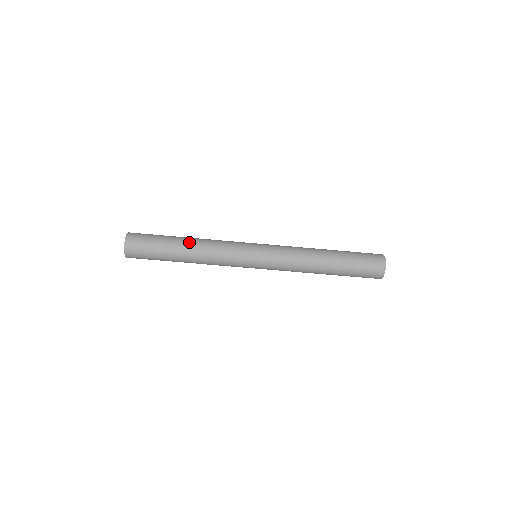
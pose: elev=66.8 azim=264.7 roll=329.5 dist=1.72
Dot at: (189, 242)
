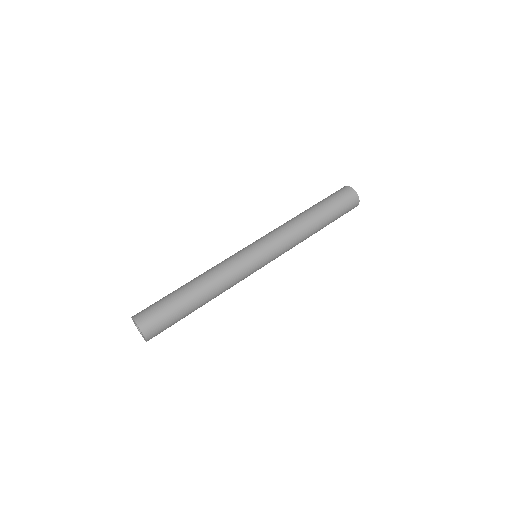
Dot at: (194, 282)
